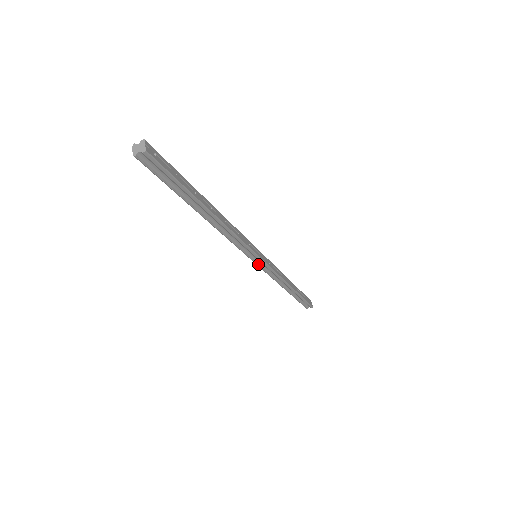
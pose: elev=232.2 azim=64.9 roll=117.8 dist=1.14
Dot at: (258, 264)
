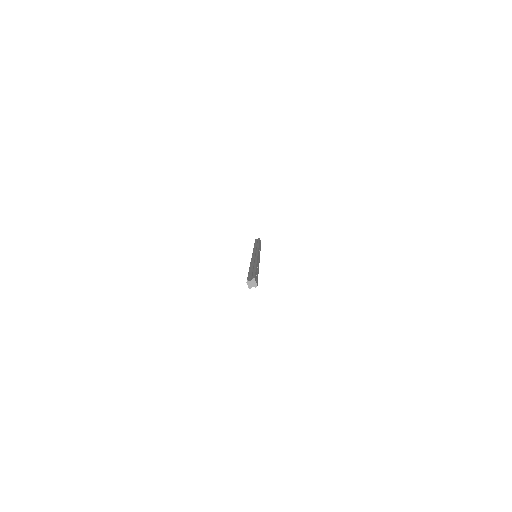
Dot at: occluded
